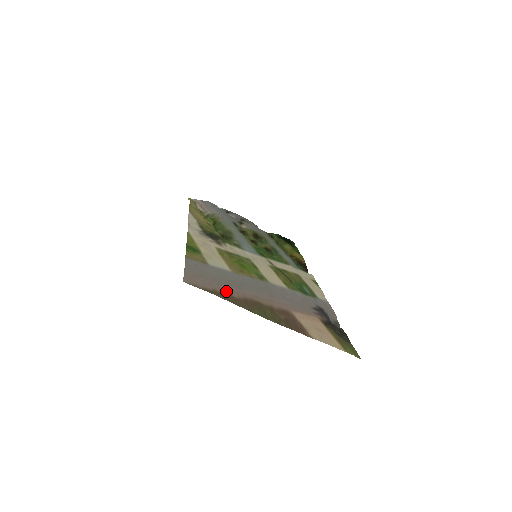
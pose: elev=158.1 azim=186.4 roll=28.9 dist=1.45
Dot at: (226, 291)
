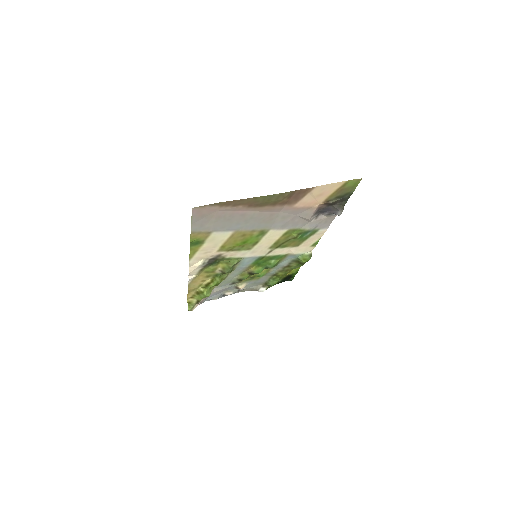
Dot at: (231, 209)
